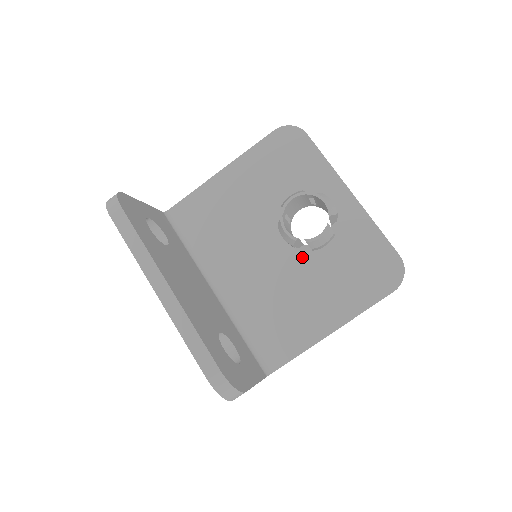
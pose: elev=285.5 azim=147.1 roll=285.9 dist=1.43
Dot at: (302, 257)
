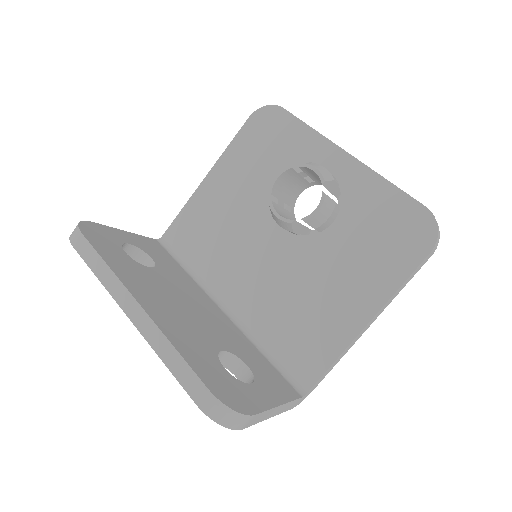
Dot at: (310, 244)
